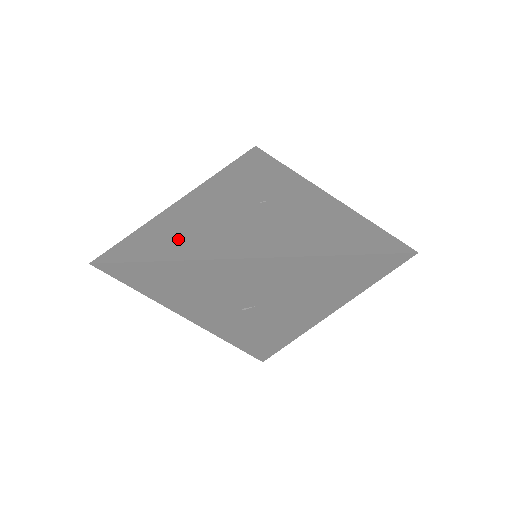
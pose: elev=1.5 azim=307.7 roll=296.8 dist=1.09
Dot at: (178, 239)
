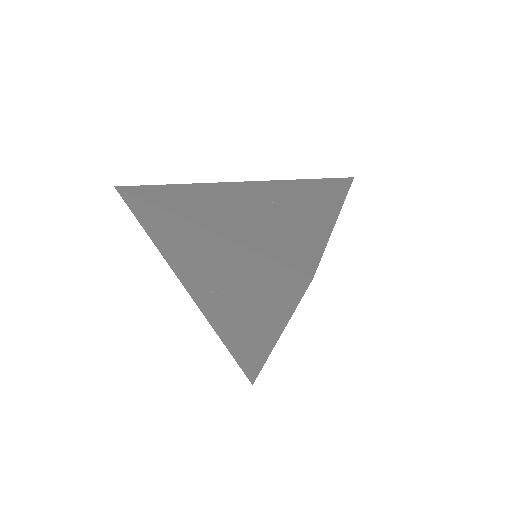
Dot at: (177, 196)
